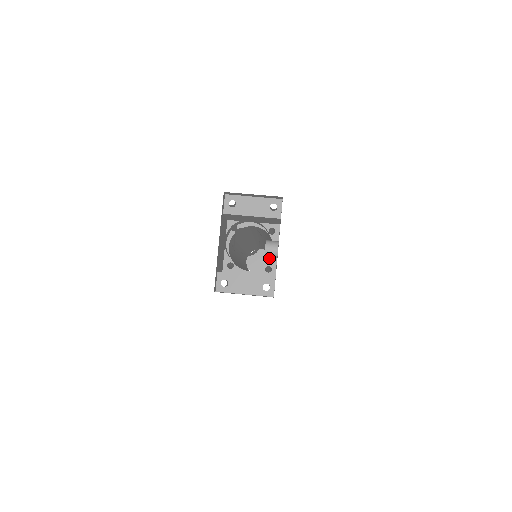
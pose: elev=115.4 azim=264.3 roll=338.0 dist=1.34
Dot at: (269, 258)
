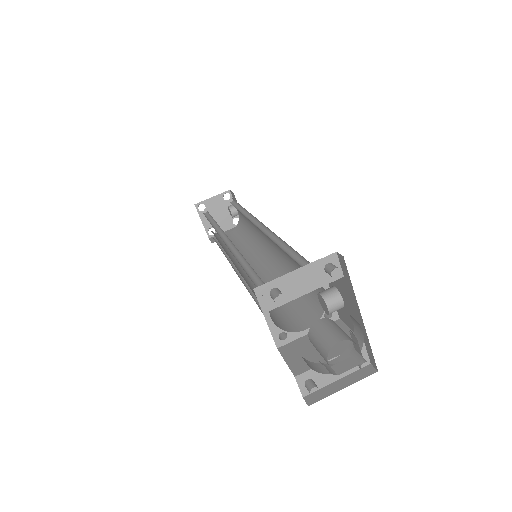
Dot at: (226, 204)
